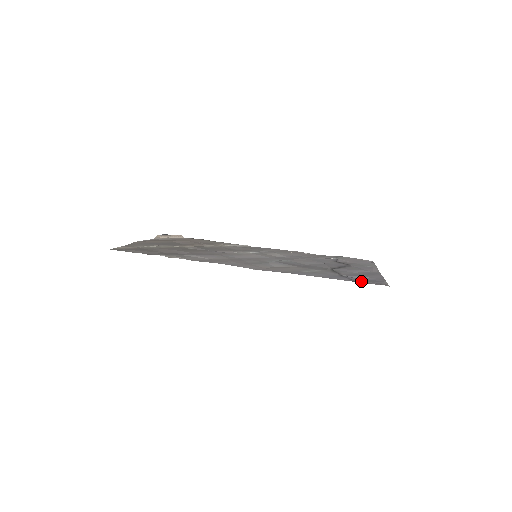
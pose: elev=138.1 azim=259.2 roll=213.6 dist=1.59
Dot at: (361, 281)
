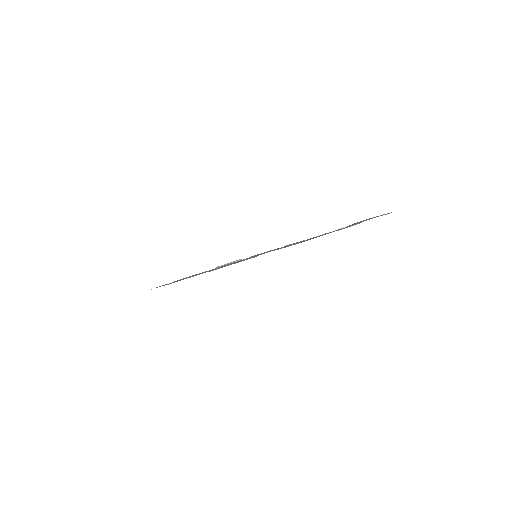
Dot at: occluded
